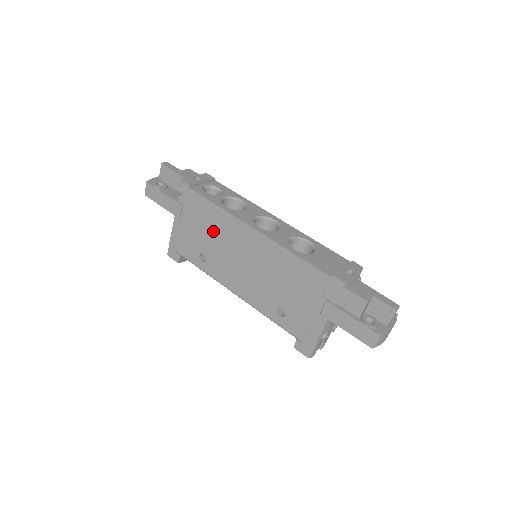
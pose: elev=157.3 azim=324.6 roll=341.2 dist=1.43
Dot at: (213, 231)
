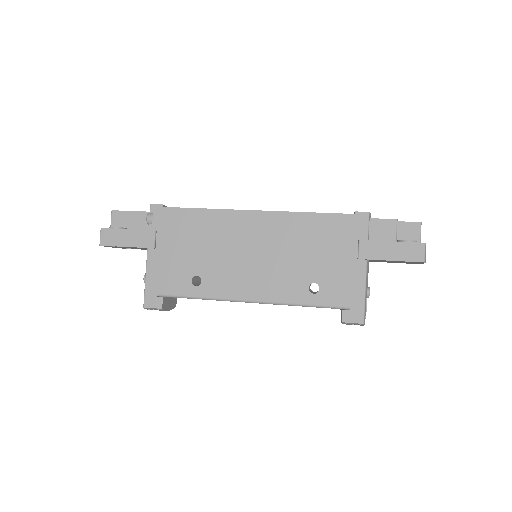
Dot at: (204, 240)
